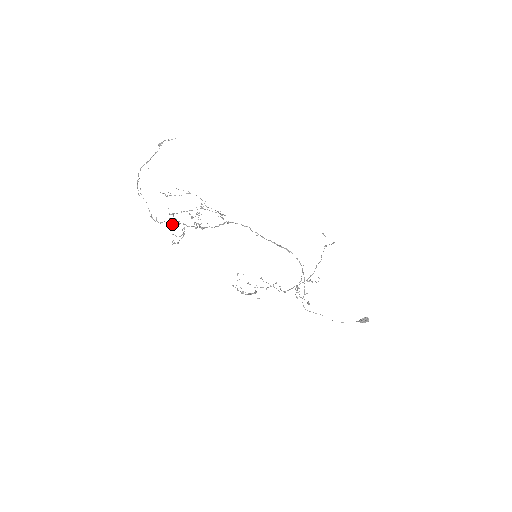
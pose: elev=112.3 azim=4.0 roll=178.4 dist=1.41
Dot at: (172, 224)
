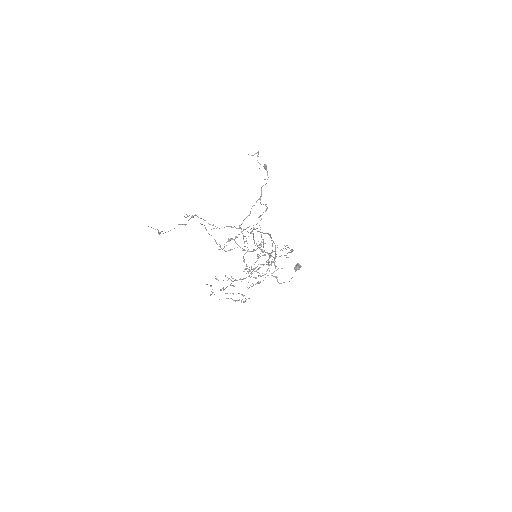
Dot at: (271, 263)
